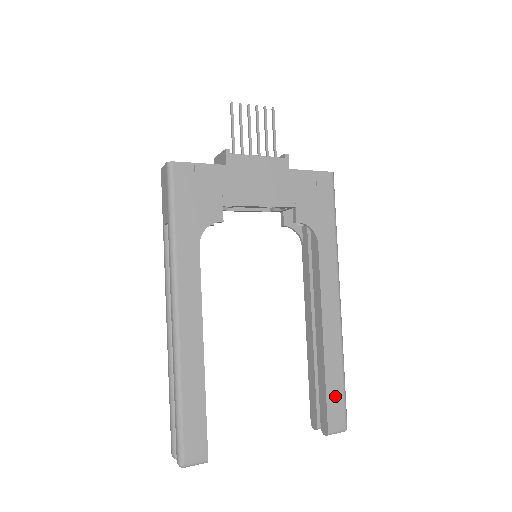
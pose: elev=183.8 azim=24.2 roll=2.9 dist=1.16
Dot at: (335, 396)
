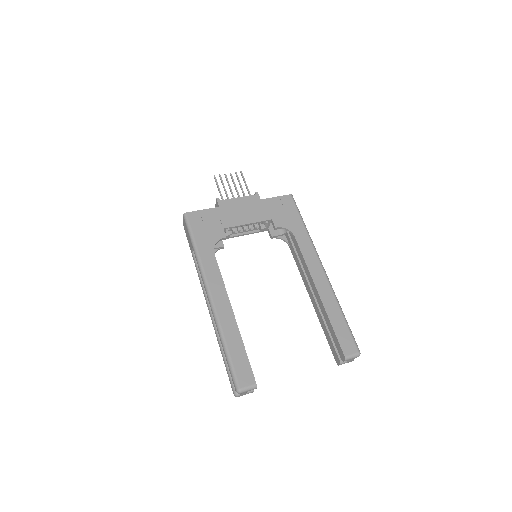
Dot at: (341, 331)
